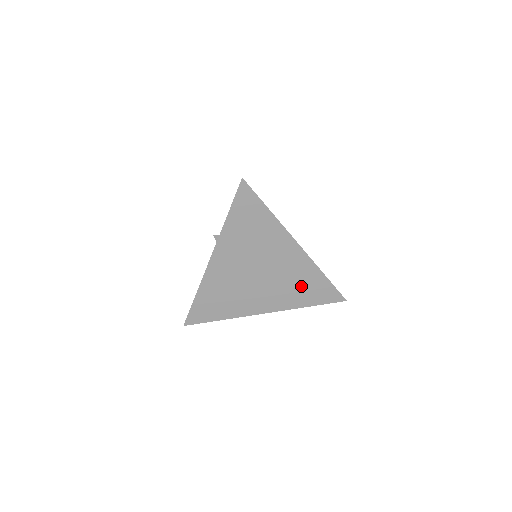
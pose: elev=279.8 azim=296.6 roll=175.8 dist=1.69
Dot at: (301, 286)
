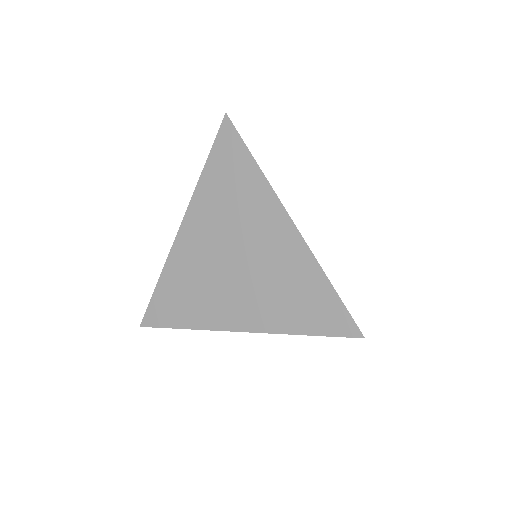
Dot at: (293, 294)
